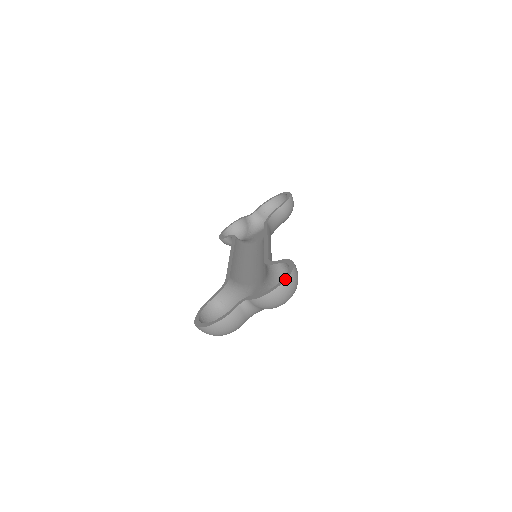
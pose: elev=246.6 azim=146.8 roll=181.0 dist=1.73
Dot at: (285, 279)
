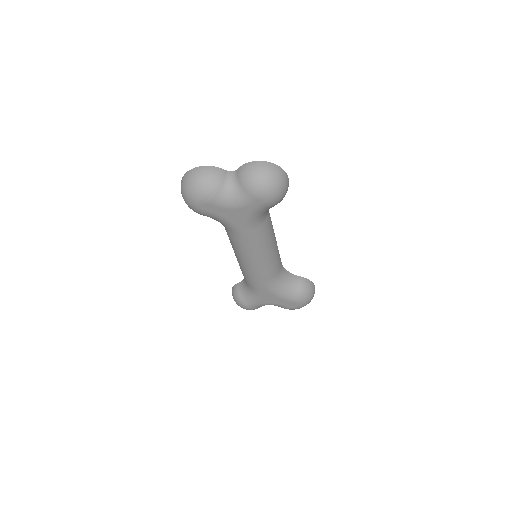
Dot at: (276, 165)
